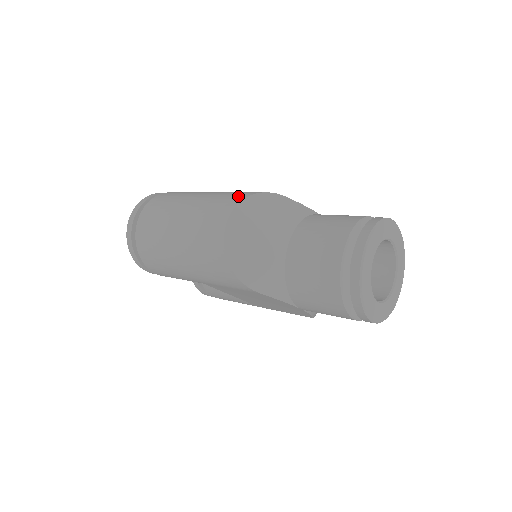
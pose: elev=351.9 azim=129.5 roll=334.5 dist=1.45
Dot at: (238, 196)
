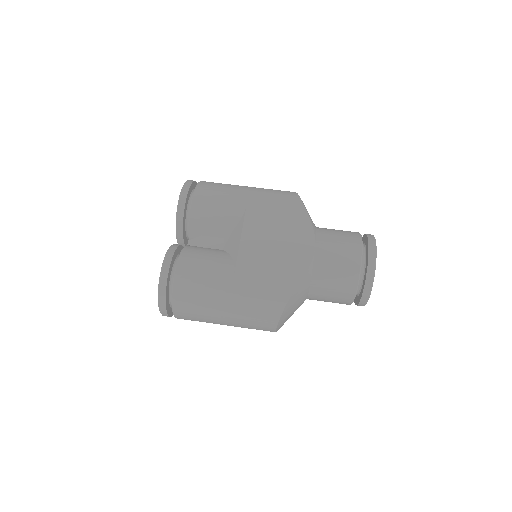
Dot at: (271, 314)
